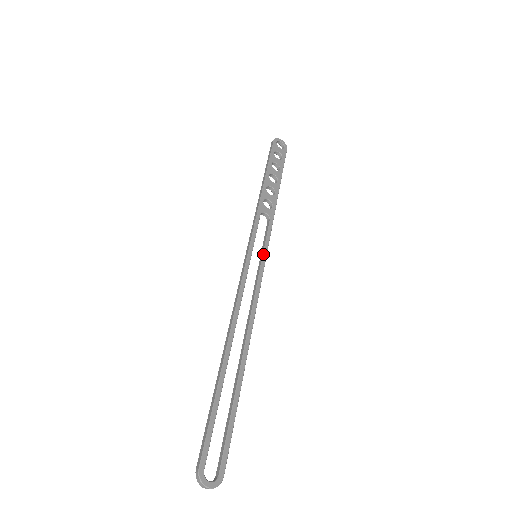
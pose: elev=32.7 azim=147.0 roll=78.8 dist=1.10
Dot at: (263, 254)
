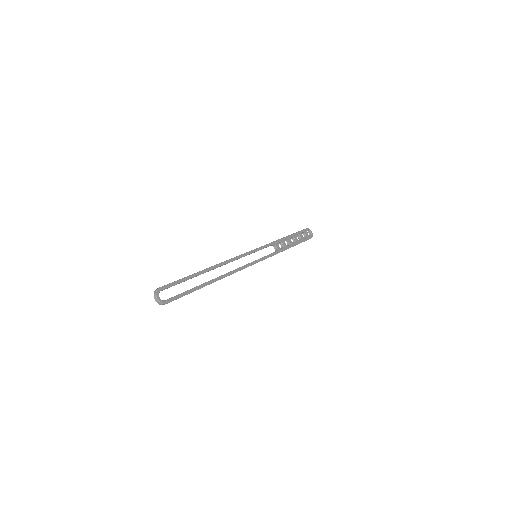
Dot at: (260, 258)
